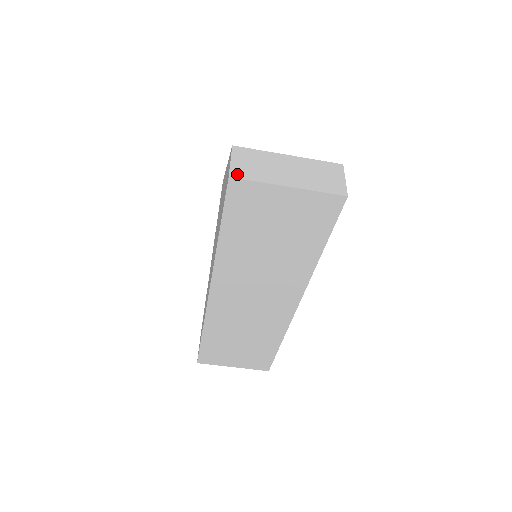
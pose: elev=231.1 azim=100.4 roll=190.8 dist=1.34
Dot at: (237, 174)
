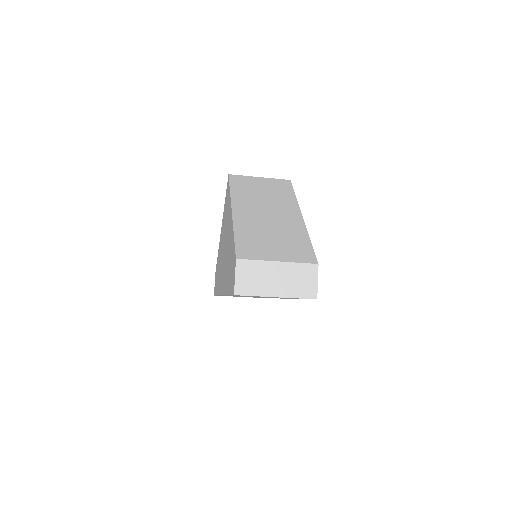
Dot at: (240, 291)
